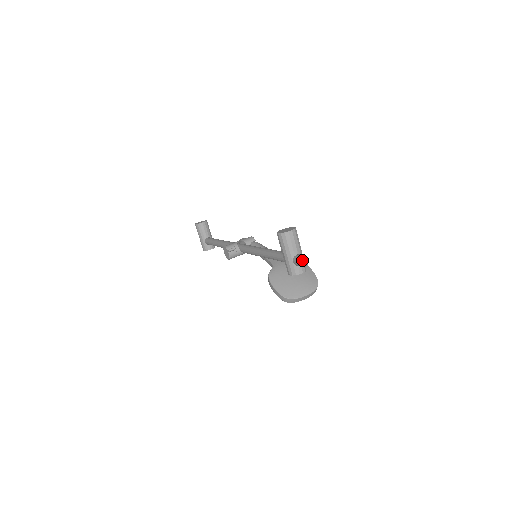
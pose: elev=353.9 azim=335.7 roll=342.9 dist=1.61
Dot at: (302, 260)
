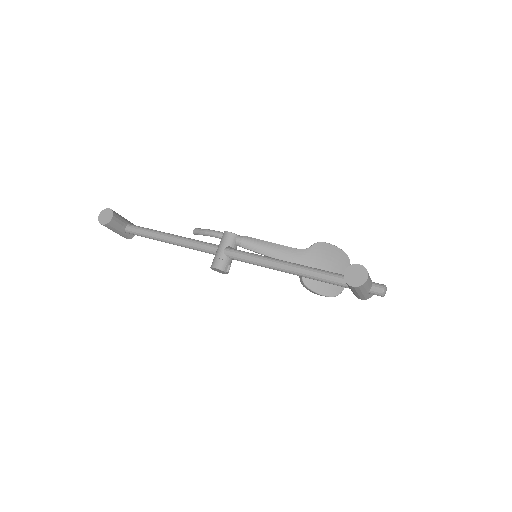
Dot at: (385, 293)
